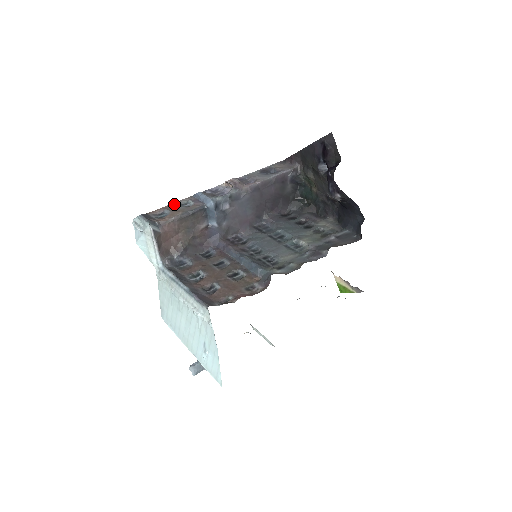
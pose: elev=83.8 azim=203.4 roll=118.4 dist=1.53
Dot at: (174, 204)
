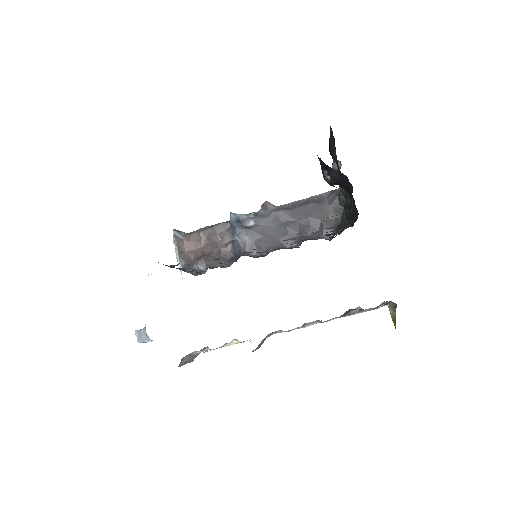
Dot at: occluded
